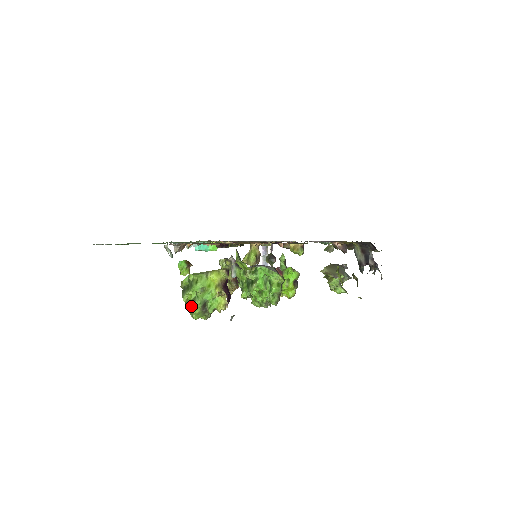
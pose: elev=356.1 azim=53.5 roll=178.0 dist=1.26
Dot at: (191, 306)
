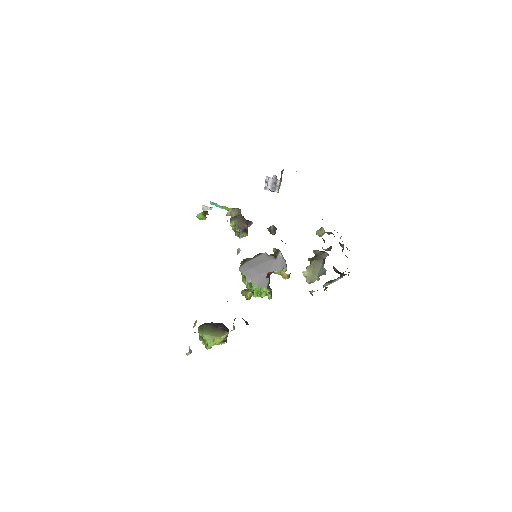
Dot at: occluded
